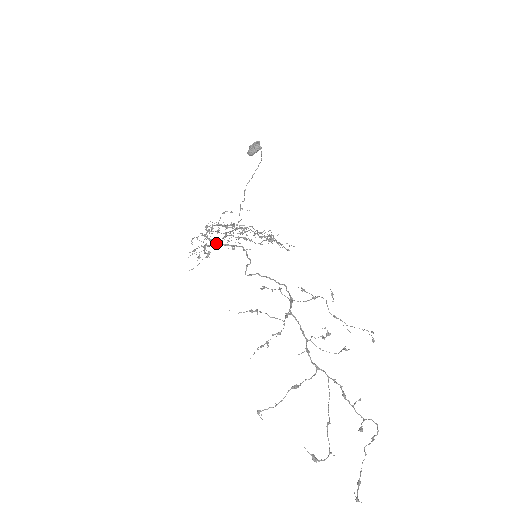
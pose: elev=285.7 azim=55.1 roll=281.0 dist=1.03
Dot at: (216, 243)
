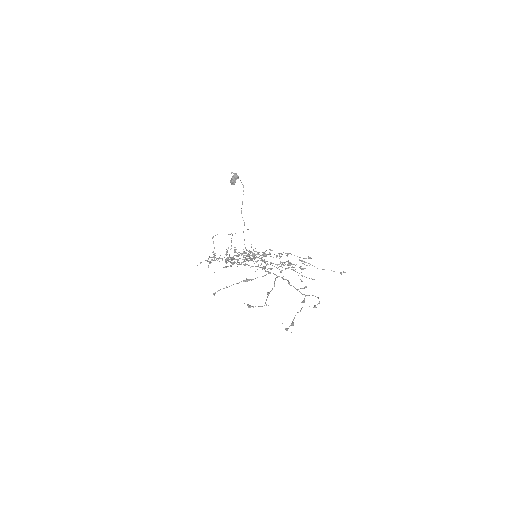
Dot at: (225, 254)
